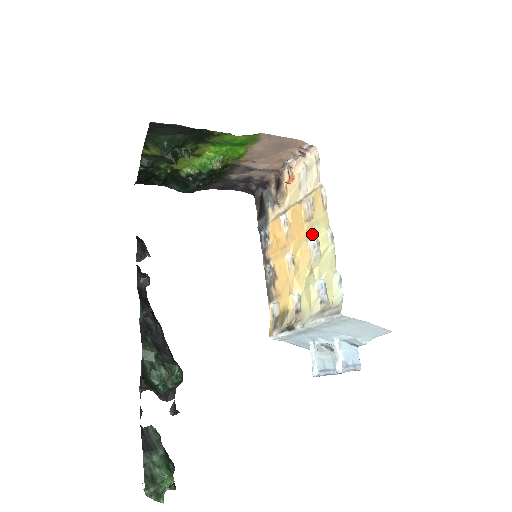
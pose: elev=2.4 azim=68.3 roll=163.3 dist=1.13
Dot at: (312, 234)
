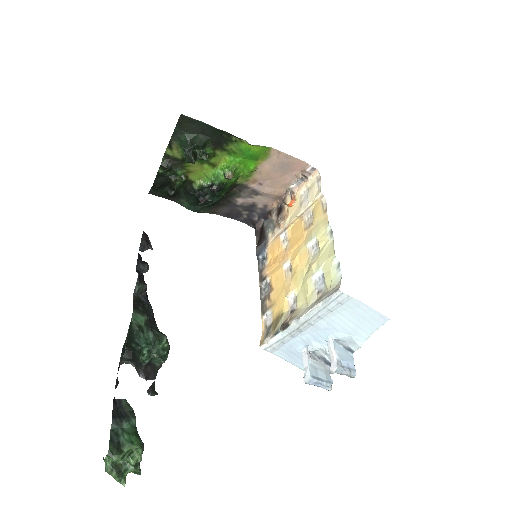
Dot at: (311, 236)
